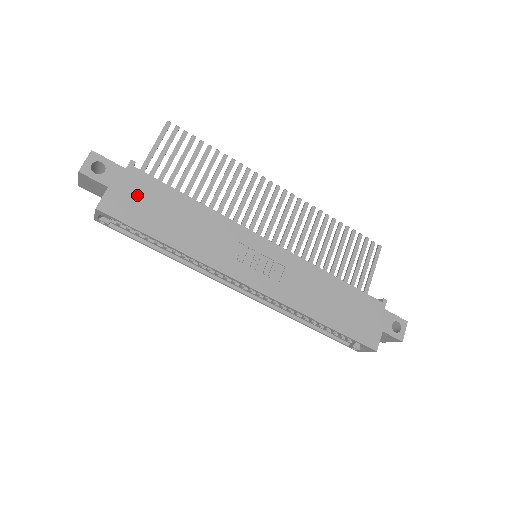
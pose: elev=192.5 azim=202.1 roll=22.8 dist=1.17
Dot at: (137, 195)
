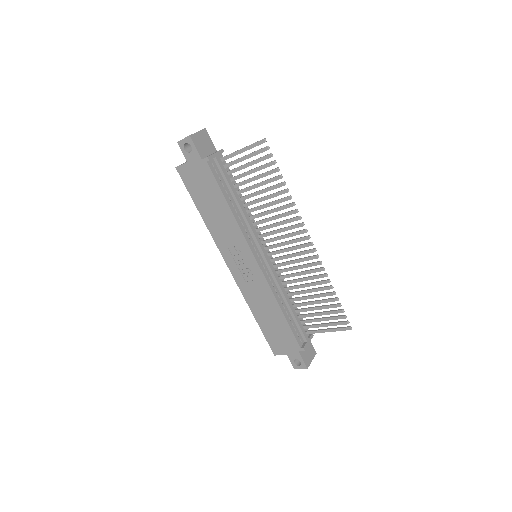
Dot at: (199, 178)
